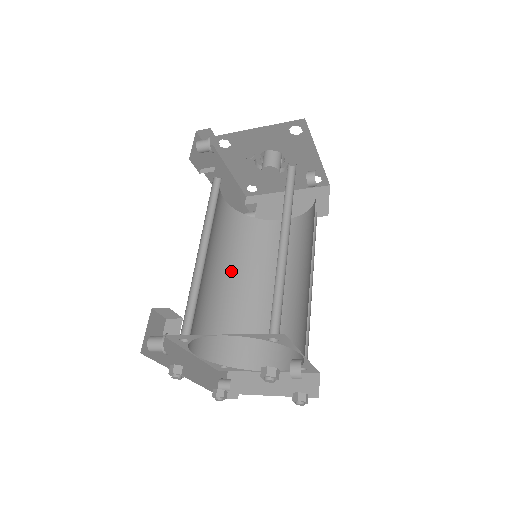
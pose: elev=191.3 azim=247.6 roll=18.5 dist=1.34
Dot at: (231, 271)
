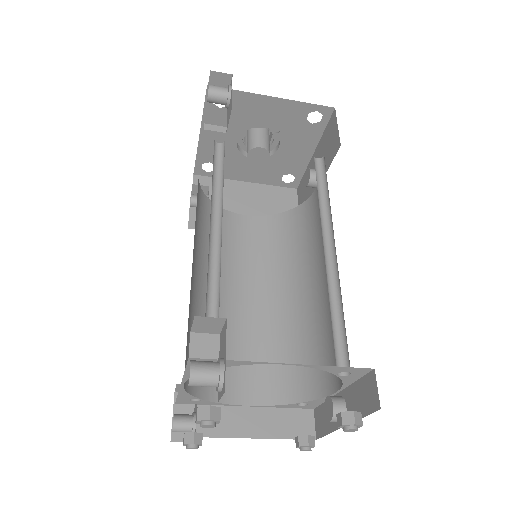
Dot at: (200, 268)
